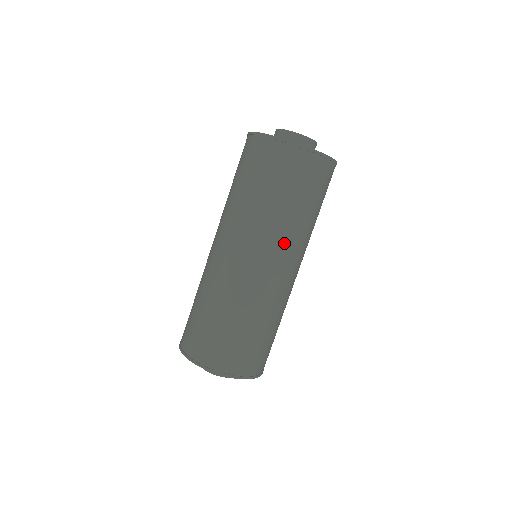
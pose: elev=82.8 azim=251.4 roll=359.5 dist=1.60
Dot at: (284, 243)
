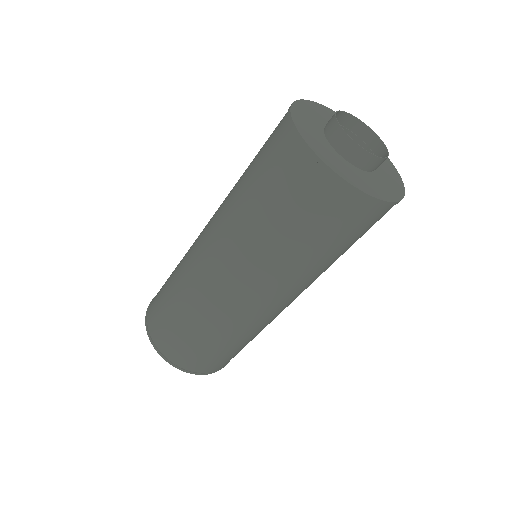
Dot at: (305, 285)
